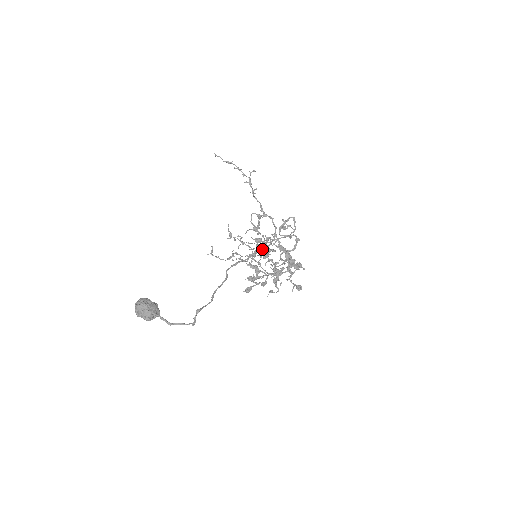
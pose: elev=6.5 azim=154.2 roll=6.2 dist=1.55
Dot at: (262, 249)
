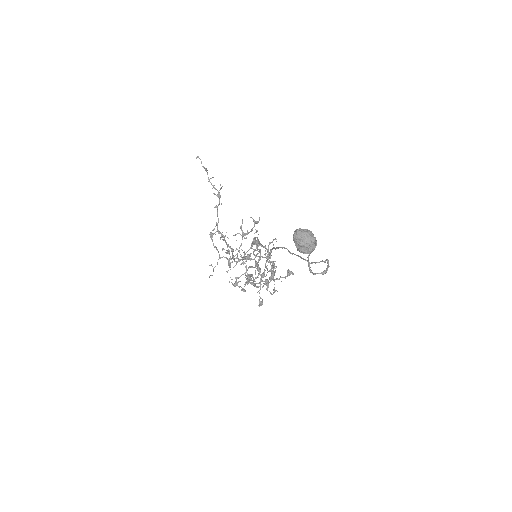
Dot at: occluded
